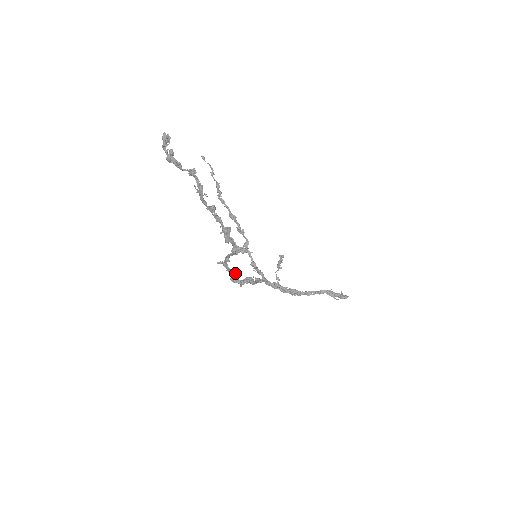
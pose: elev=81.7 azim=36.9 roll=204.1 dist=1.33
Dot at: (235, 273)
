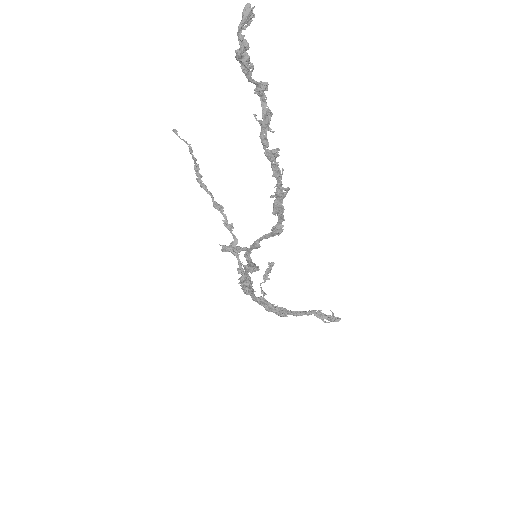
Dot at: (253, 268)
